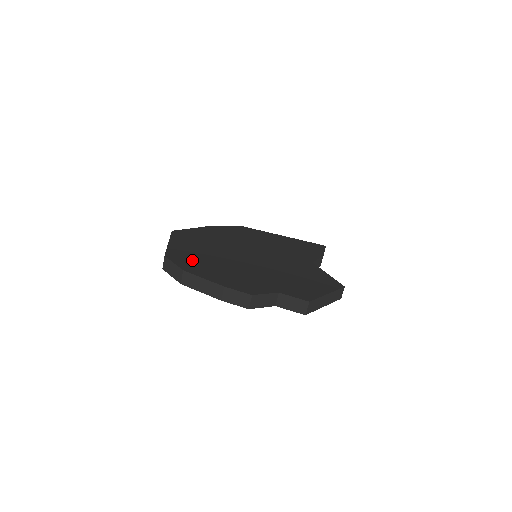
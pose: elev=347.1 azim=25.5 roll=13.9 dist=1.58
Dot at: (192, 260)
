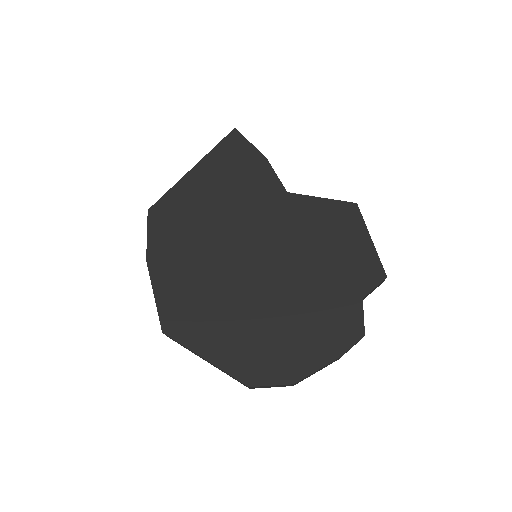
Dot at: (266, 357)
